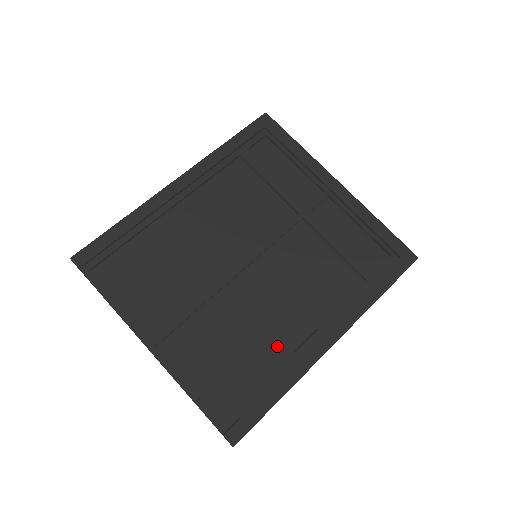
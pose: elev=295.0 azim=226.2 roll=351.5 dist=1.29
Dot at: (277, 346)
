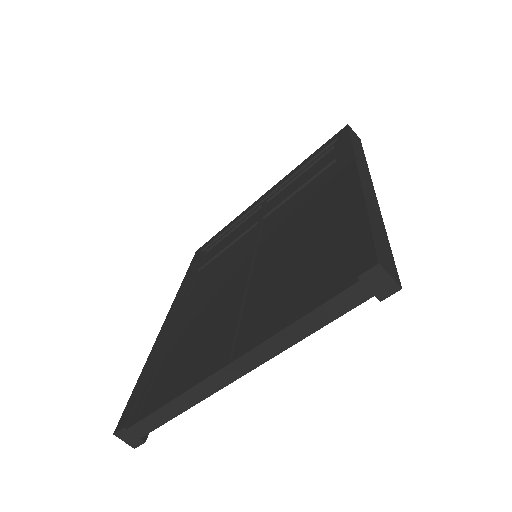
Dot at: (326, 228)
